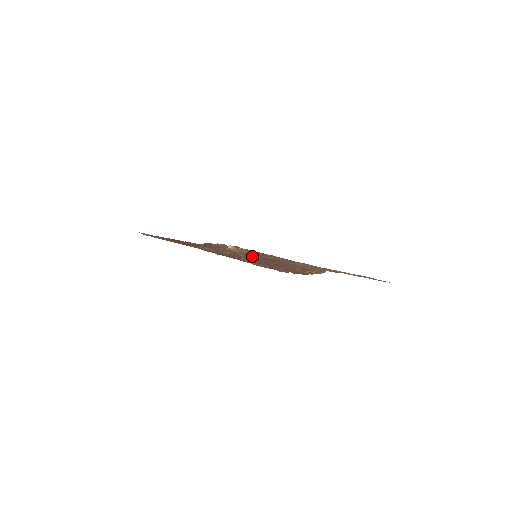
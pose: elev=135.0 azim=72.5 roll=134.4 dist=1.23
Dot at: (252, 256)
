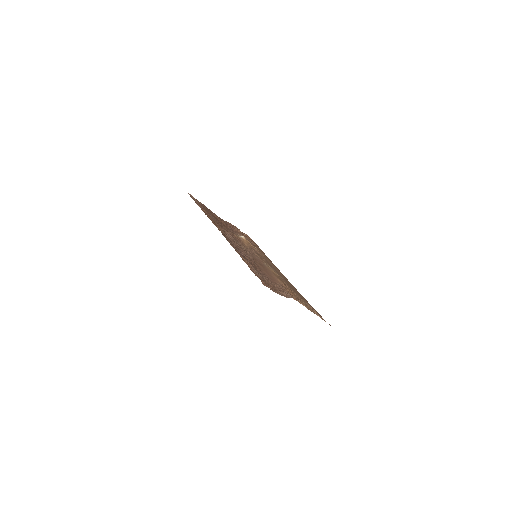
Dot at: (253, 256)
